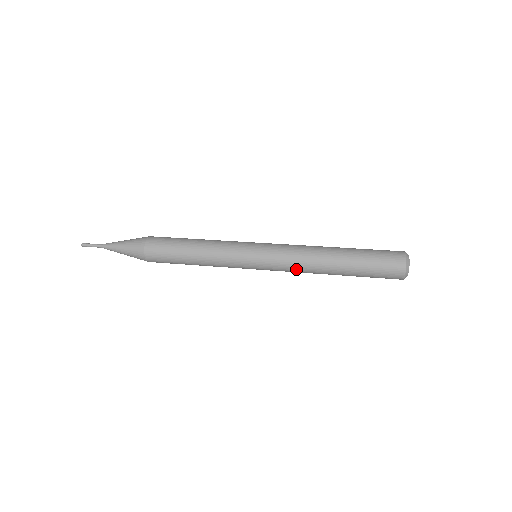
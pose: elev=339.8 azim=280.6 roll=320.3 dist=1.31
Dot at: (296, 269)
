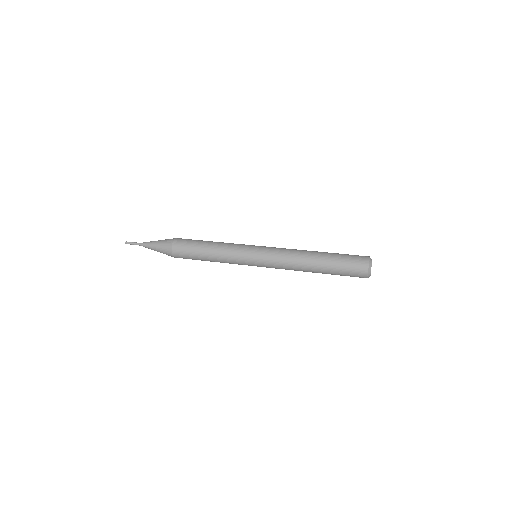
Dot at: (285, 266)
